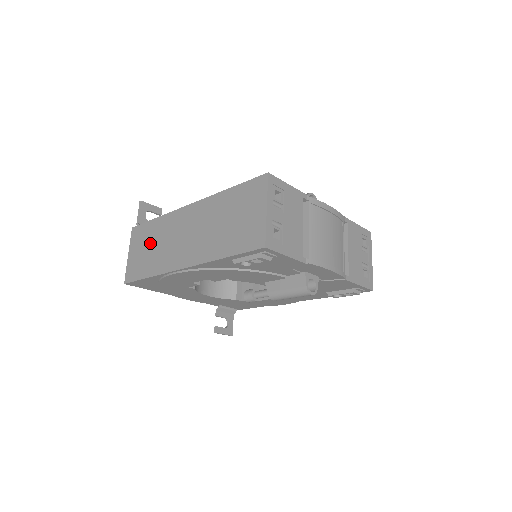
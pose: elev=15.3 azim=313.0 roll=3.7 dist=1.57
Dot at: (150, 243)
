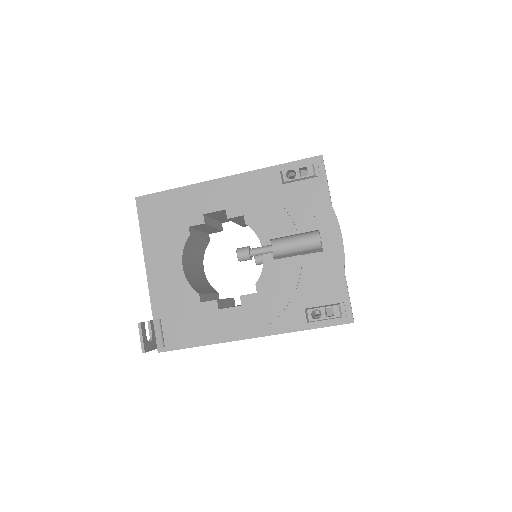
Dot at: occluded
